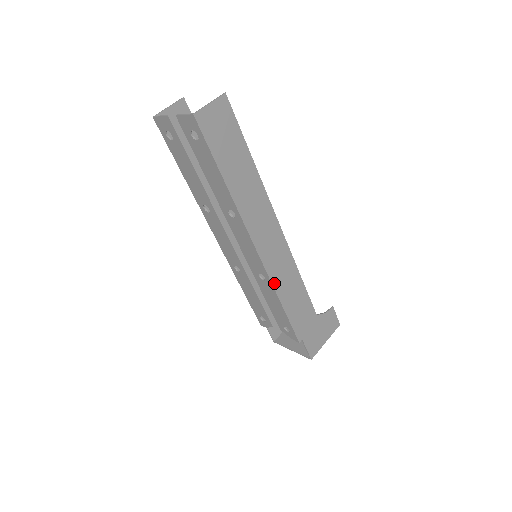
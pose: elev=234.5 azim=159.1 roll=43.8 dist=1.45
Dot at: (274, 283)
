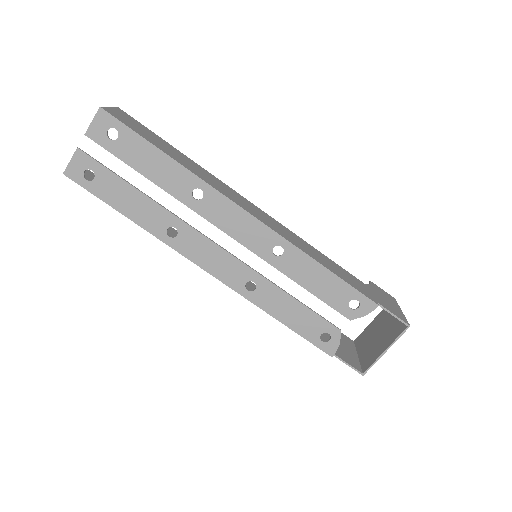
Dot at: (294, 244)
